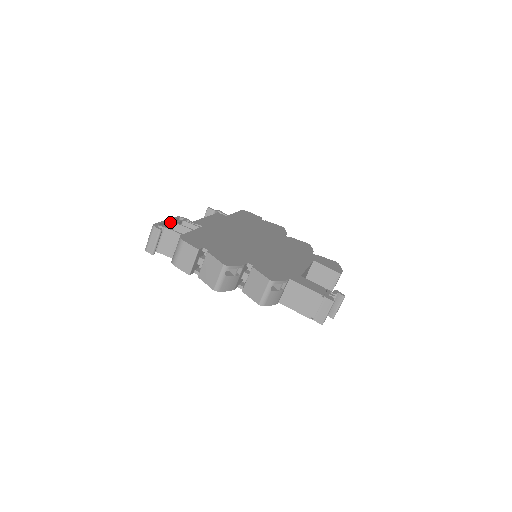
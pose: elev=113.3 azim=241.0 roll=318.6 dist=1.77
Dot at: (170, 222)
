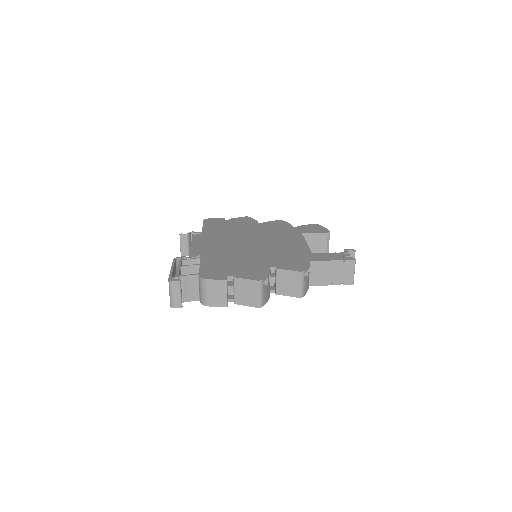
Dot at: (173, 268)
